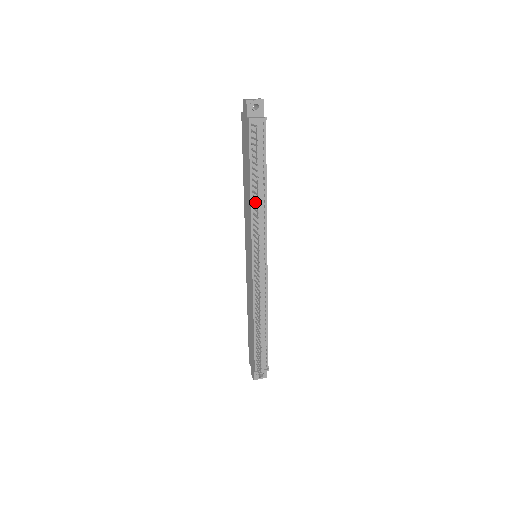
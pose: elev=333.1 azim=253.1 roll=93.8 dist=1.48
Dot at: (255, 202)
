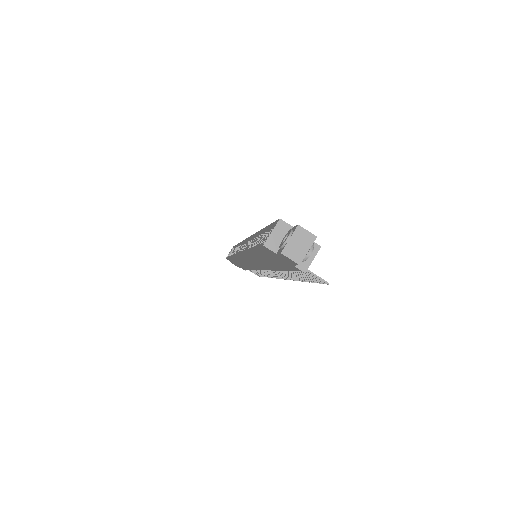
Dot at: occluded
